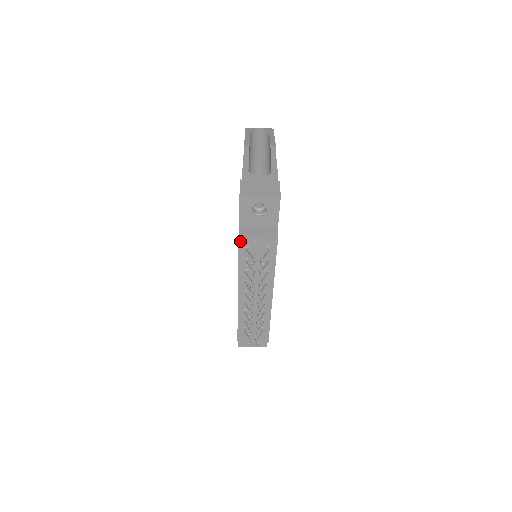
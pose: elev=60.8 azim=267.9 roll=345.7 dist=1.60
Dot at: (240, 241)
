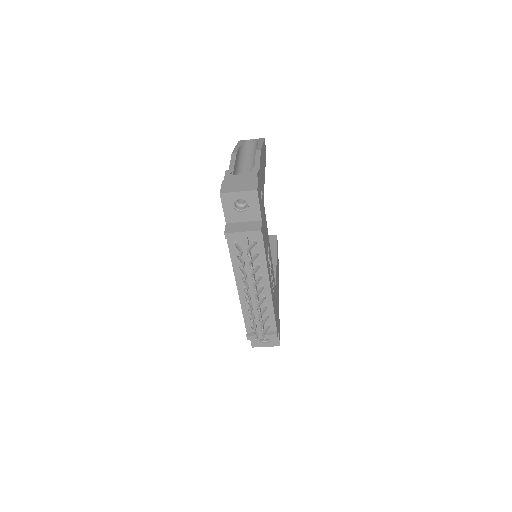
Dot at: (226, 236)
